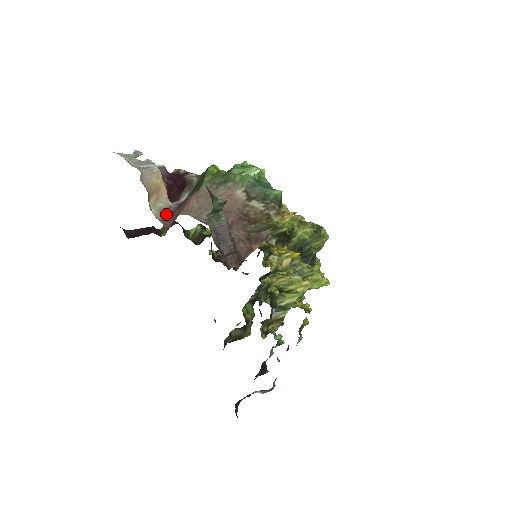
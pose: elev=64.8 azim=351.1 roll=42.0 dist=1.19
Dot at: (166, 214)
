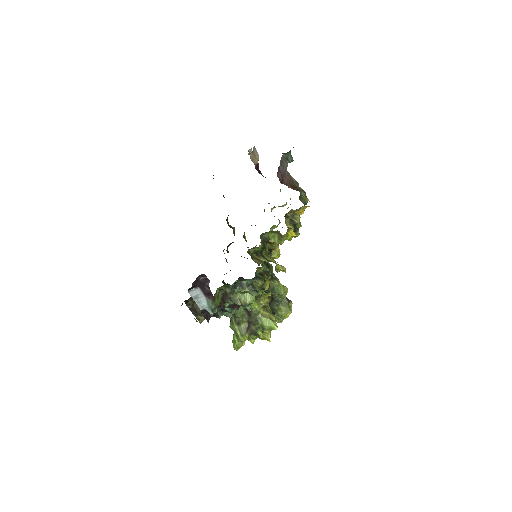
Dot at: occluded
